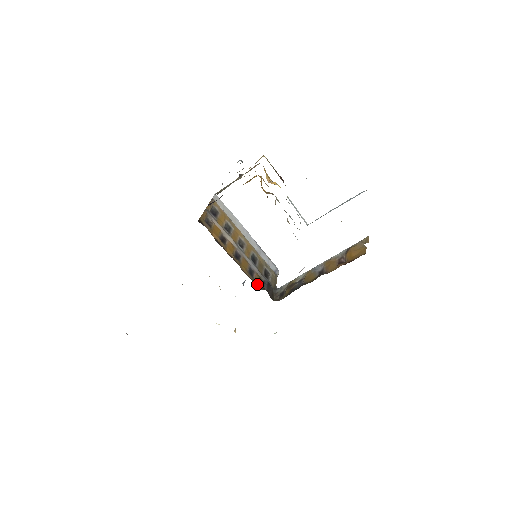
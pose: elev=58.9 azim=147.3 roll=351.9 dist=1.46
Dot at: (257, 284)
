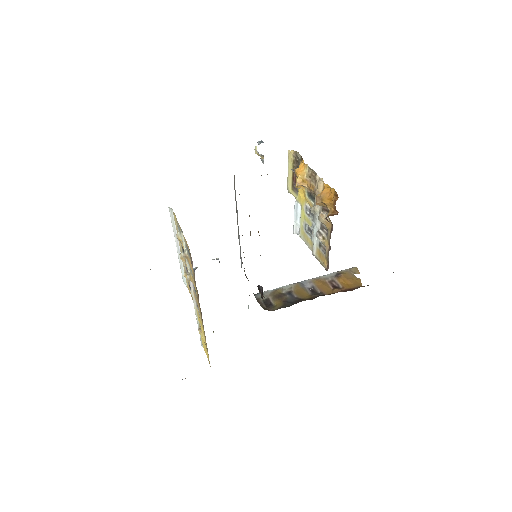
Dot at: occluded
